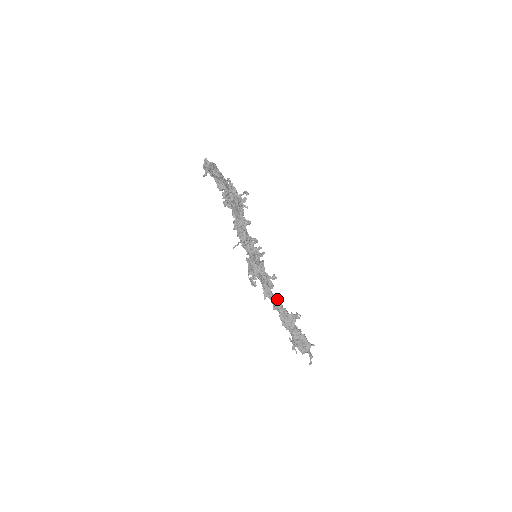
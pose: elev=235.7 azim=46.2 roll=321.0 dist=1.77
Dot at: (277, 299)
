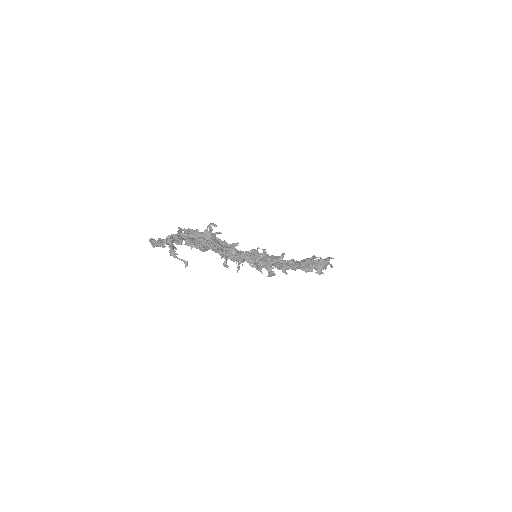
Dot at: (288, 261)
